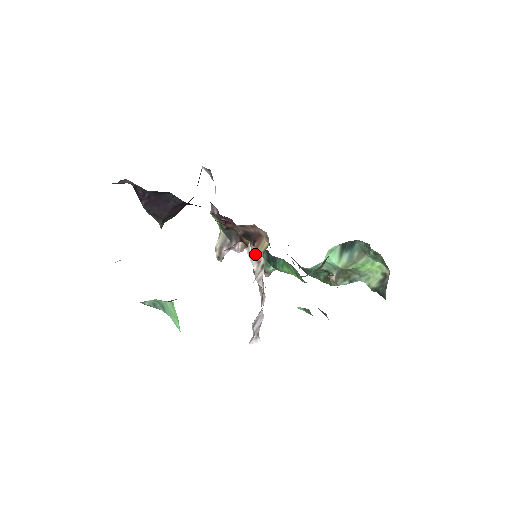
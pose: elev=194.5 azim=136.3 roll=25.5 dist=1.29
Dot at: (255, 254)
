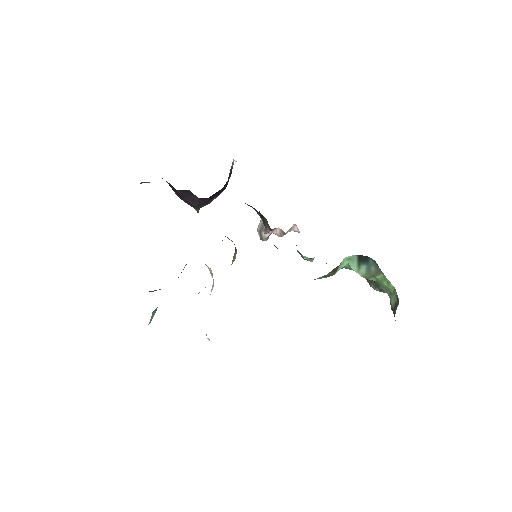
Dot at: (209, 270)
